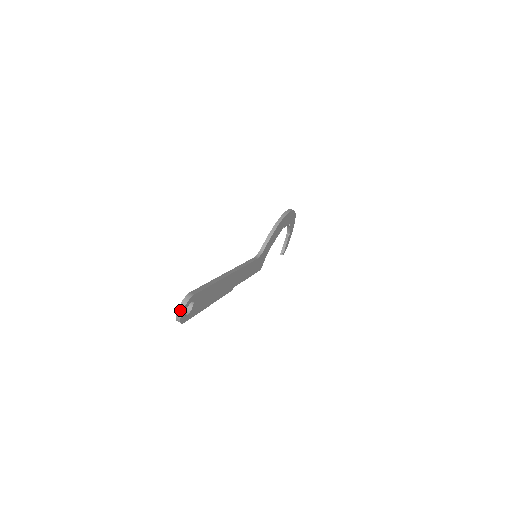
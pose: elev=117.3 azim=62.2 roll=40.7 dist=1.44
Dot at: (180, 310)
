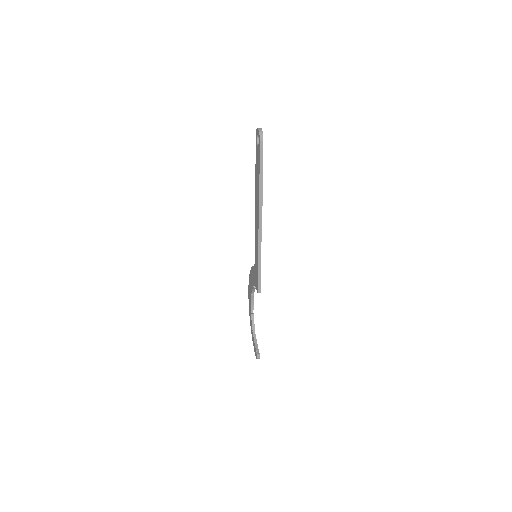
Dot at: (259, 128)
